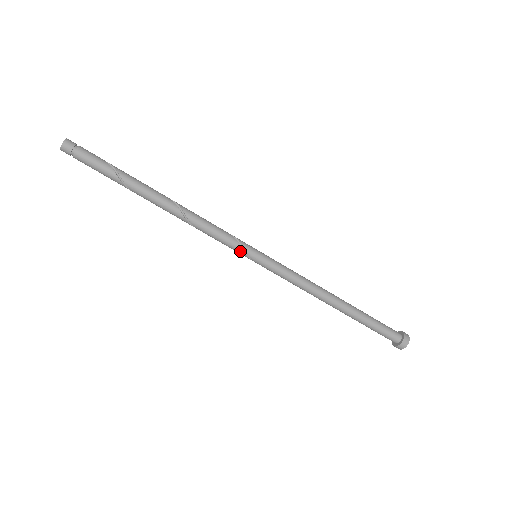
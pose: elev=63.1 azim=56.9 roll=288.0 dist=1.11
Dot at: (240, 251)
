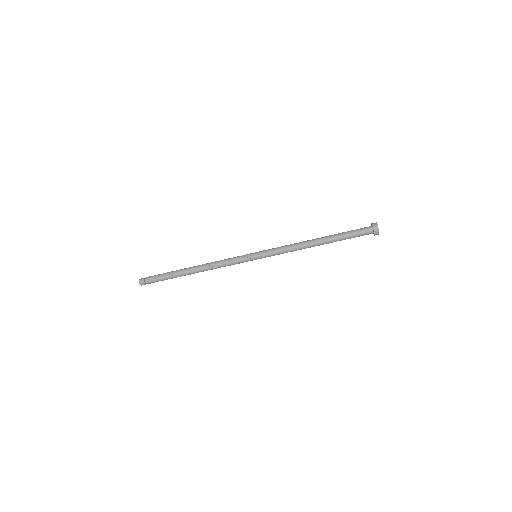
Dot at: (245, 259)
